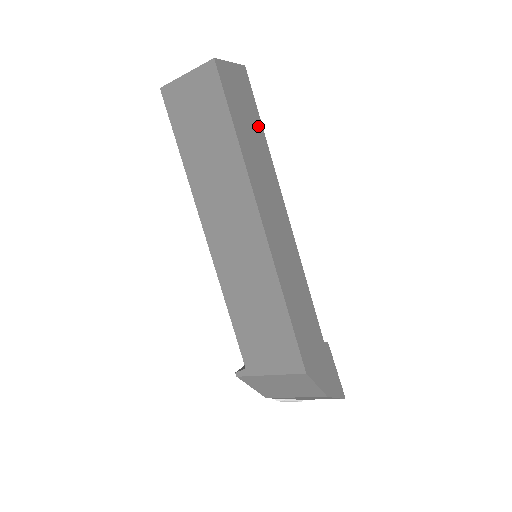
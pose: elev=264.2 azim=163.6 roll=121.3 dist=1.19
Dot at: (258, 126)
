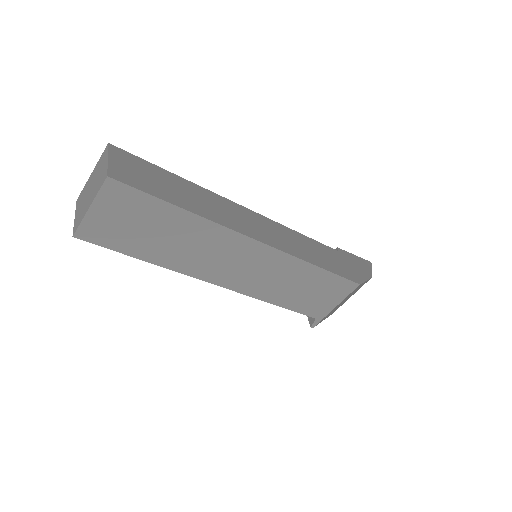
Dot at: (171, 177)
